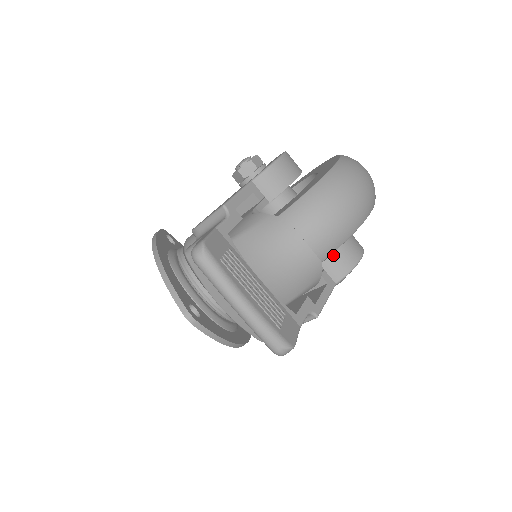
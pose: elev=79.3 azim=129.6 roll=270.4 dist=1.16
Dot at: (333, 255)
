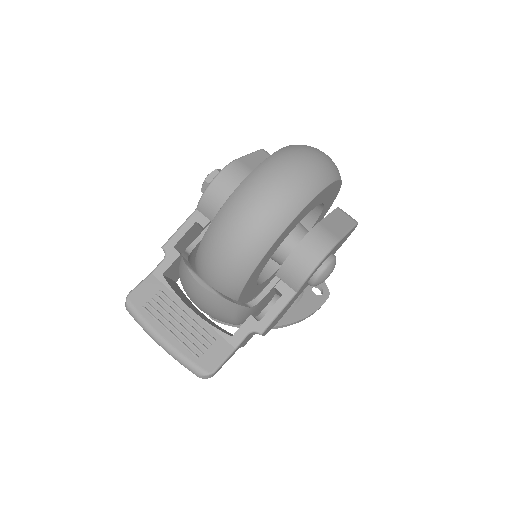
Dot at: (283, 265)
